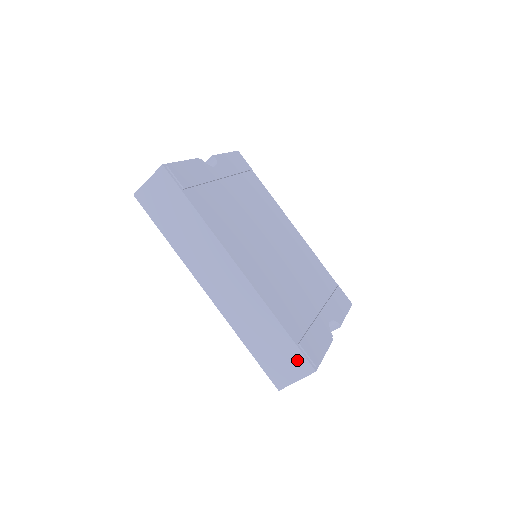
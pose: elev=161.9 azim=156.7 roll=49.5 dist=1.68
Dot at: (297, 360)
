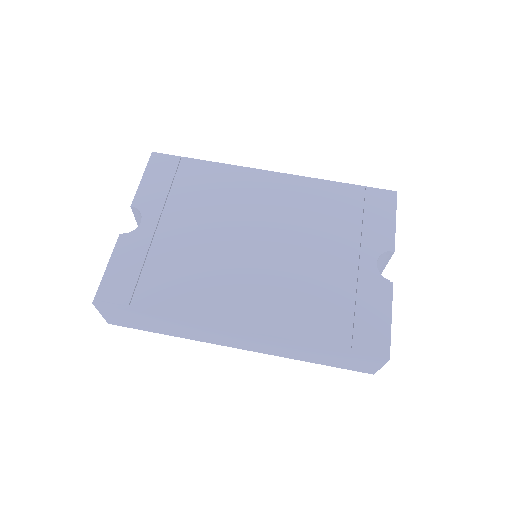
Dot at: (364, 359)
